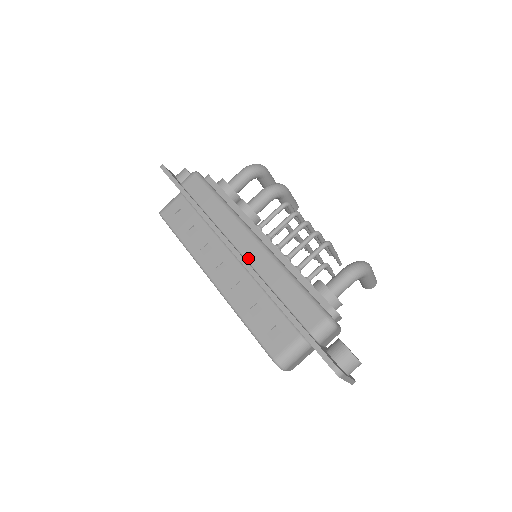
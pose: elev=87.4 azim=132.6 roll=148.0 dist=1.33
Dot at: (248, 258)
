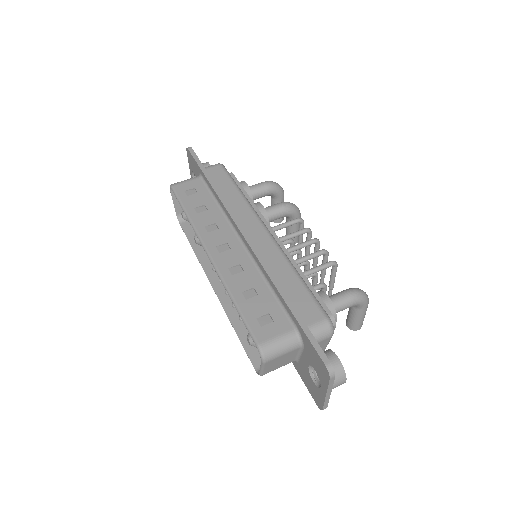
Dot at: (256, 245)
